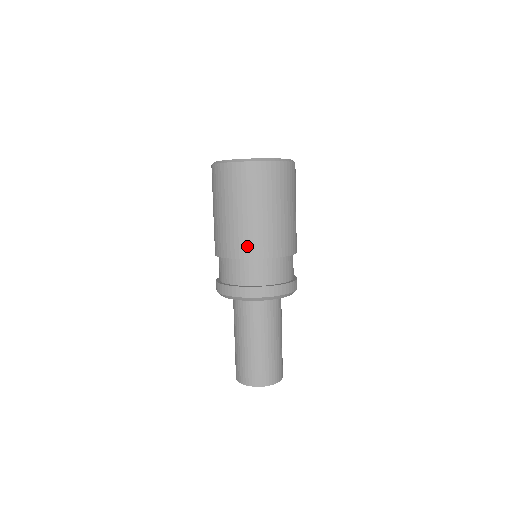
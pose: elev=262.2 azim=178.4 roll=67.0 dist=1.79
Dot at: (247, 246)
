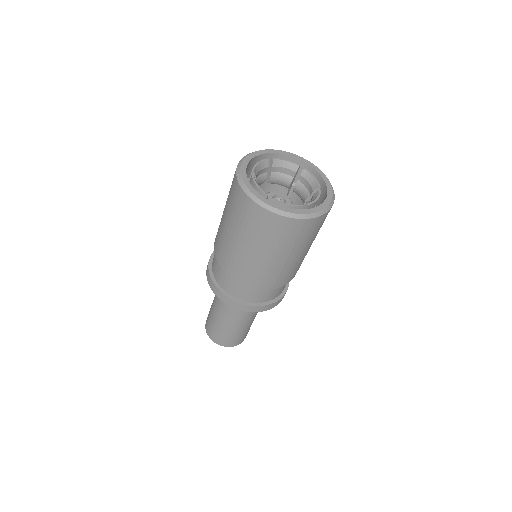
Dot at: (219, 252)
